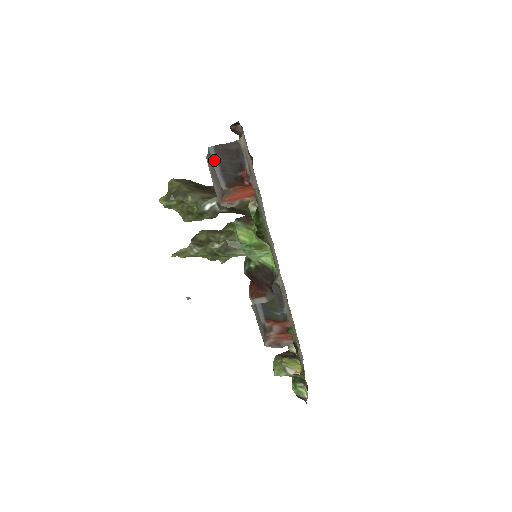
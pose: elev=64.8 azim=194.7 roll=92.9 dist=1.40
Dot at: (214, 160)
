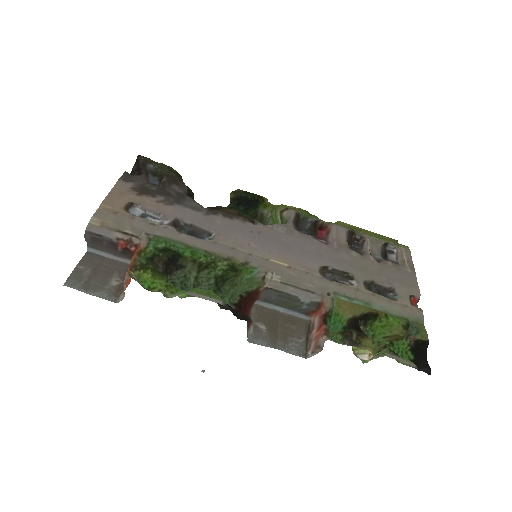
Dot at: (102, 254)
